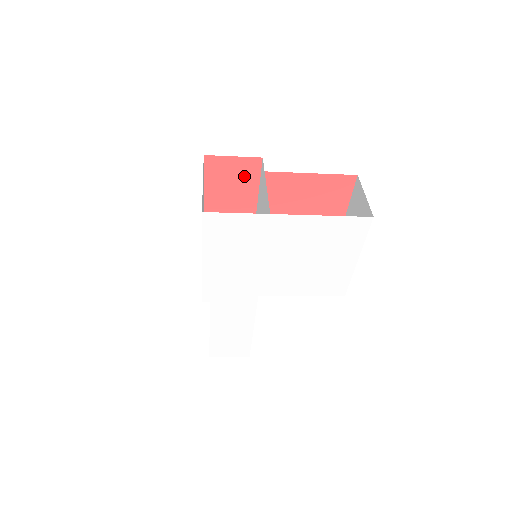
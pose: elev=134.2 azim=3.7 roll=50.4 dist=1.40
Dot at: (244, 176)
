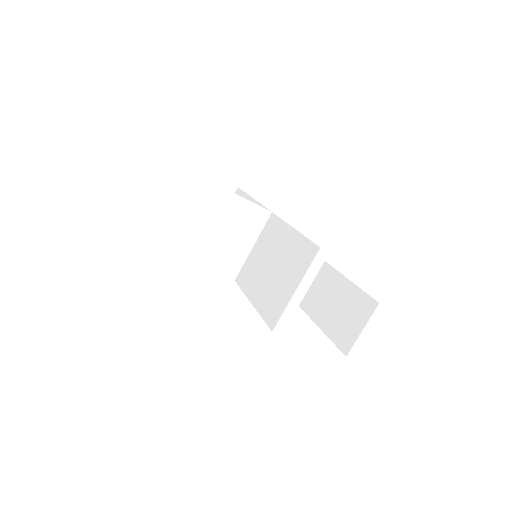
Dot at: occluded
